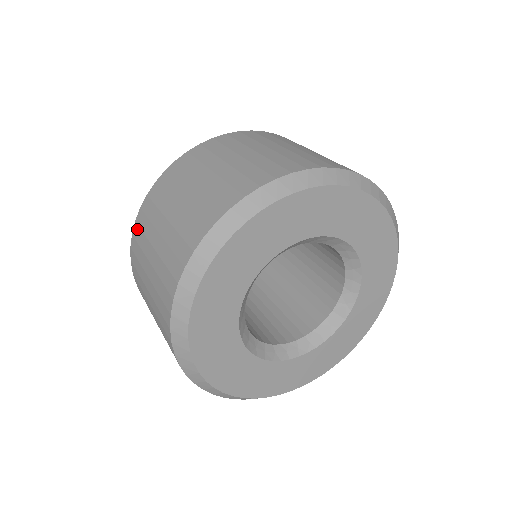
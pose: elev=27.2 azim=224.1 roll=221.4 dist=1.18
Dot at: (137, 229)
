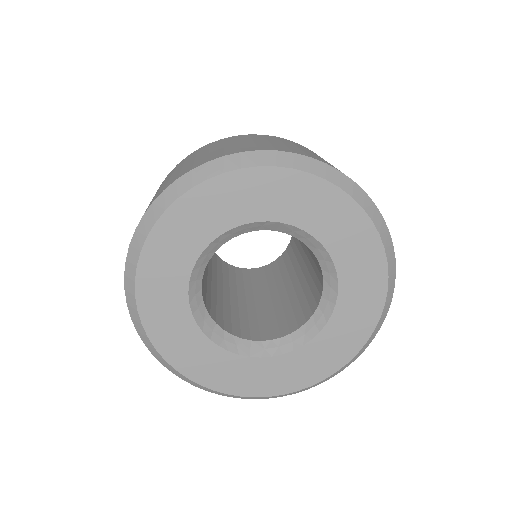
Dot at: (246, 135)
